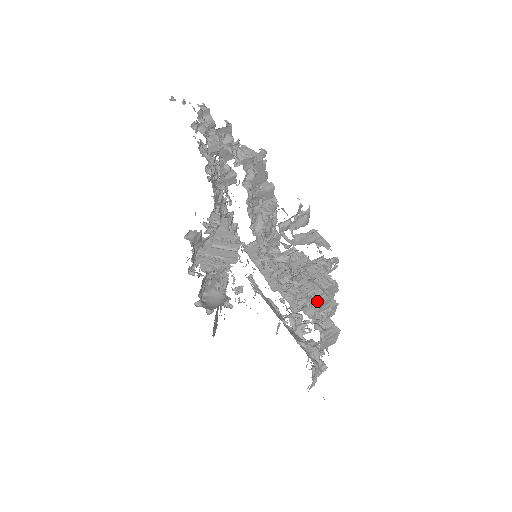
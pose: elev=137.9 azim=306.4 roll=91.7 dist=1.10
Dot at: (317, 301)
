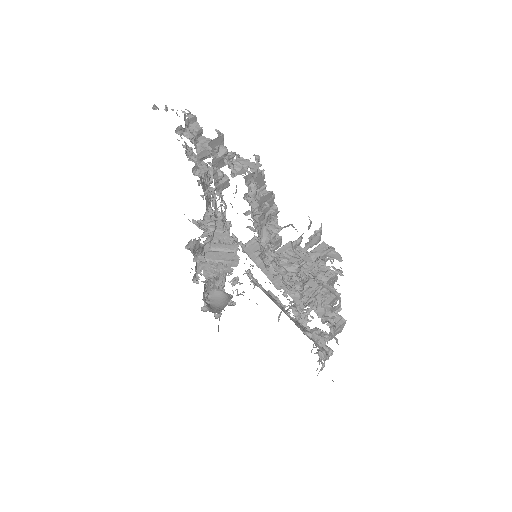
Dot at: (323, 298)
